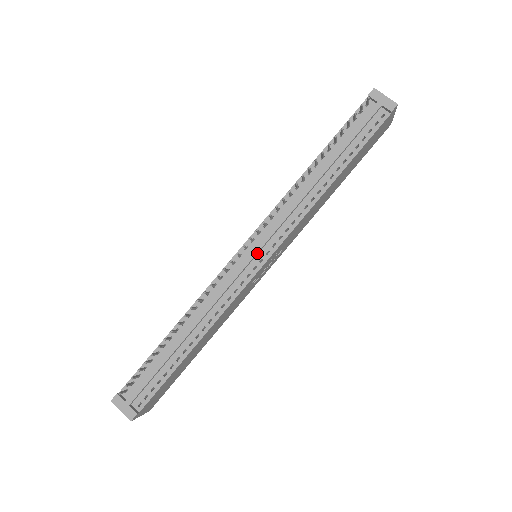
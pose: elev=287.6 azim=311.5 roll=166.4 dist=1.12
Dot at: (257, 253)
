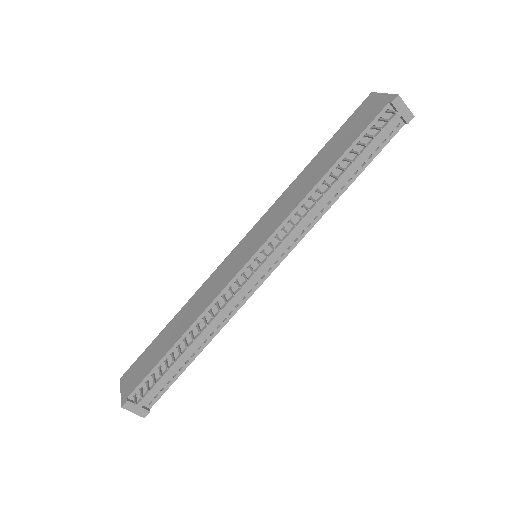
Dot at: (267, 264)
